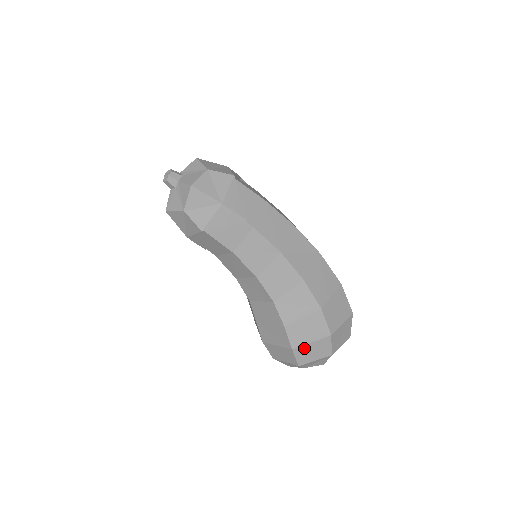
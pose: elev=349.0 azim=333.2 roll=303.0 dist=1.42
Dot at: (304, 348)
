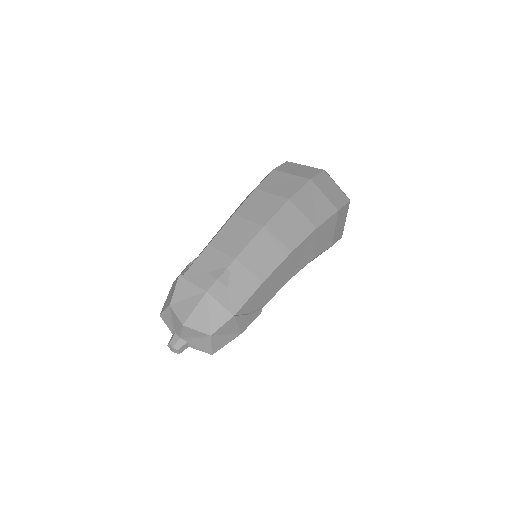
Dot at: occluded
